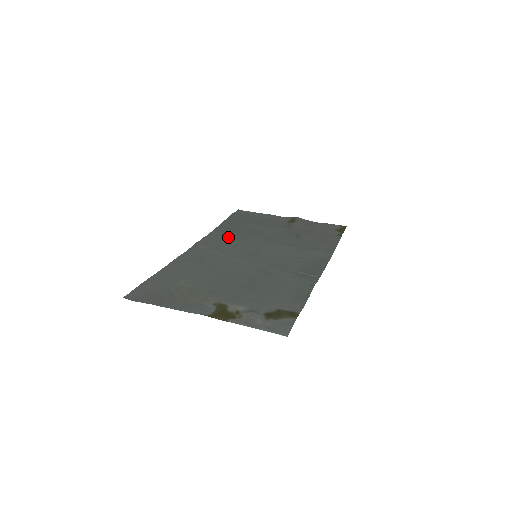
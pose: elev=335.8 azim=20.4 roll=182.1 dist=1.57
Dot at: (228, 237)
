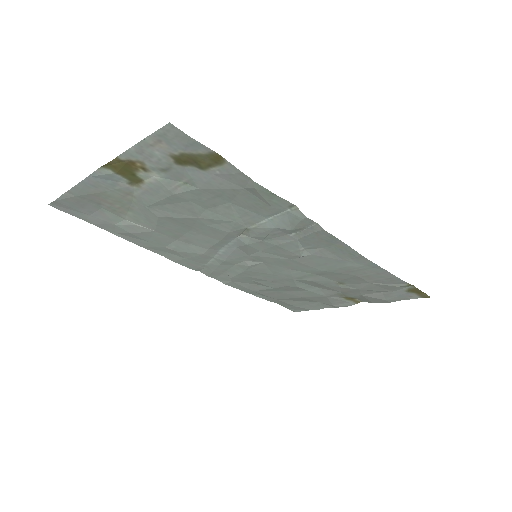
Dot at: (246, 280)
